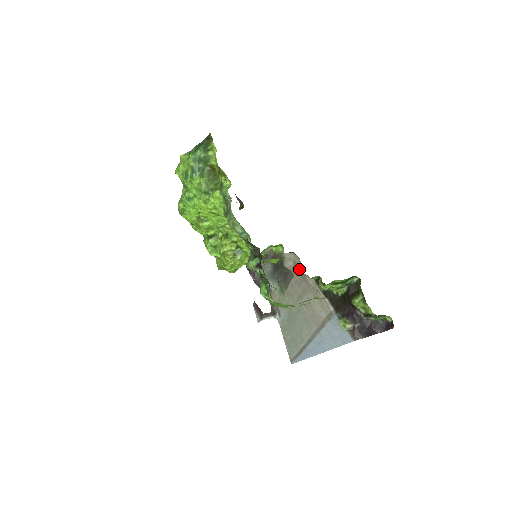
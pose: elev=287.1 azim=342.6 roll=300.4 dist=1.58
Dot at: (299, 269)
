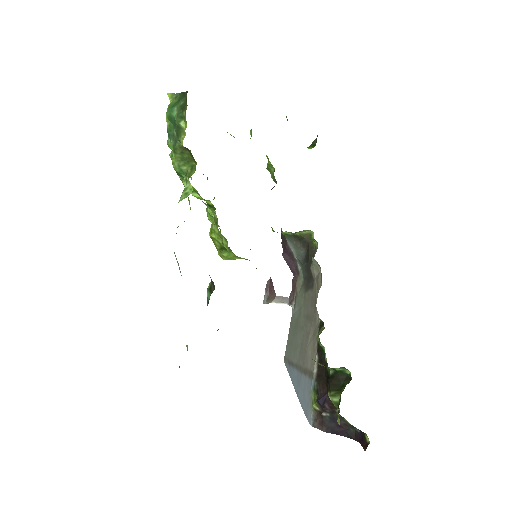
Dot at: (317, 289)
